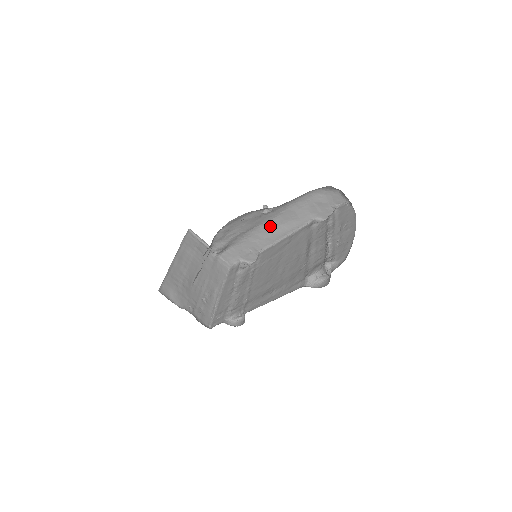
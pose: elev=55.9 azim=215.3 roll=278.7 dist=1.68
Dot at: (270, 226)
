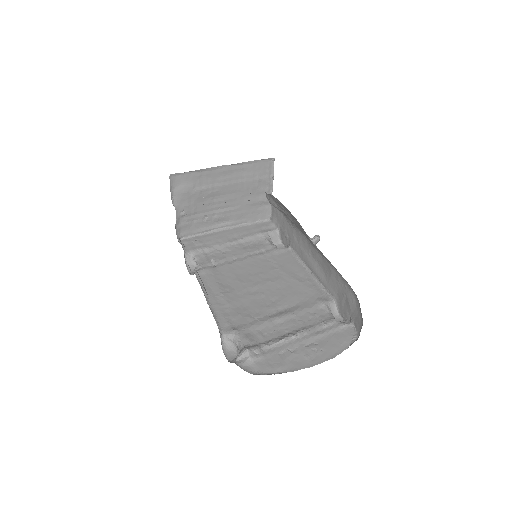
Dot at: (311, 249)
